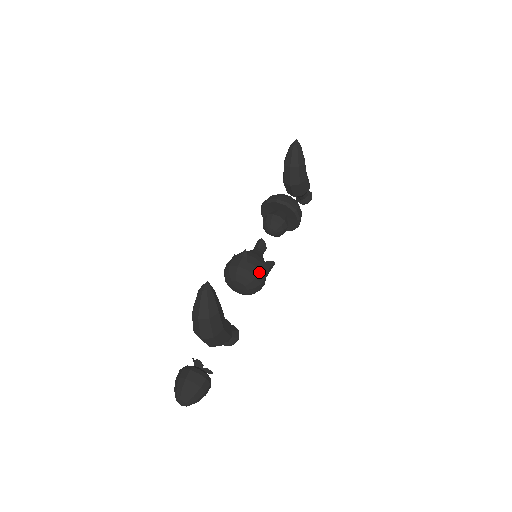
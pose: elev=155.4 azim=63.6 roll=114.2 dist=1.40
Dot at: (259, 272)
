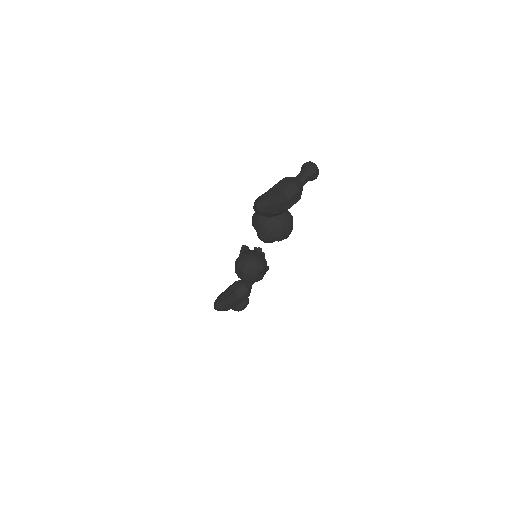
Dot at: (254, 282)
